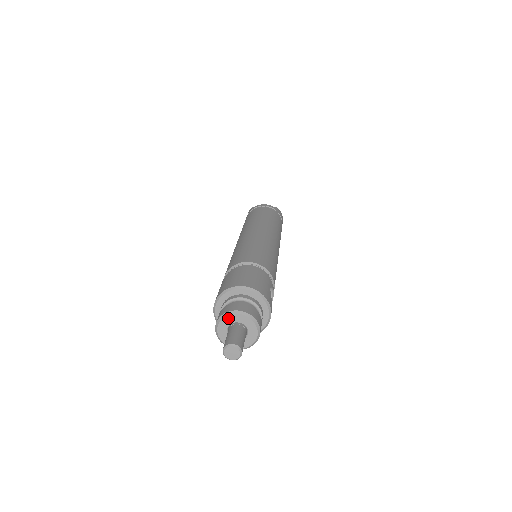
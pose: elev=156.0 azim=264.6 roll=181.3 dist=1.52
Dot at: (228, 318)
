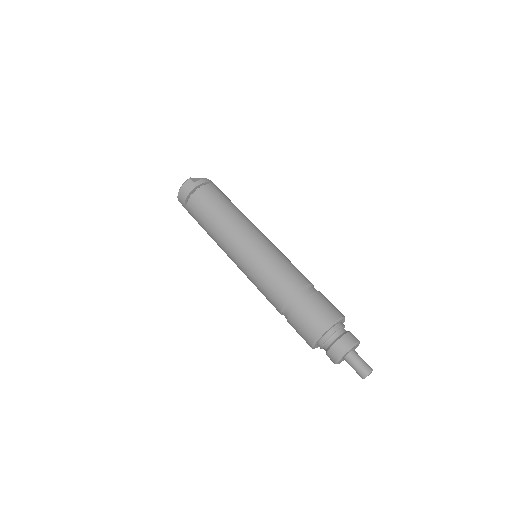
Dot at: (352, 348)
